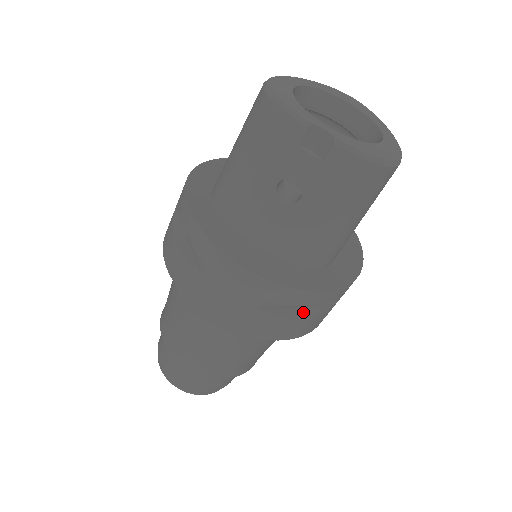
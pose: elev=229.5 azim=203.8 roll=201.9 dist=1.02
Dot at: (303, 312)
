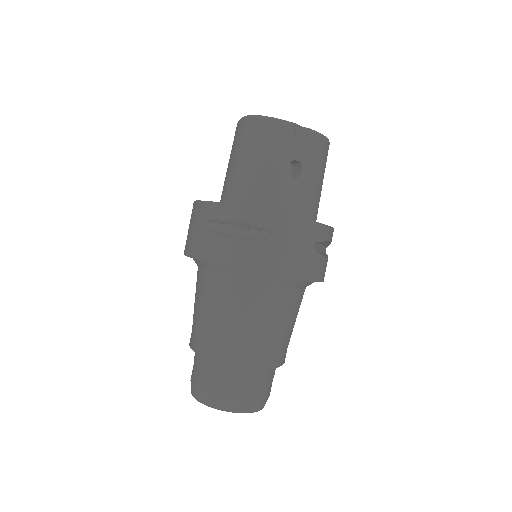
Dot at: occluded
